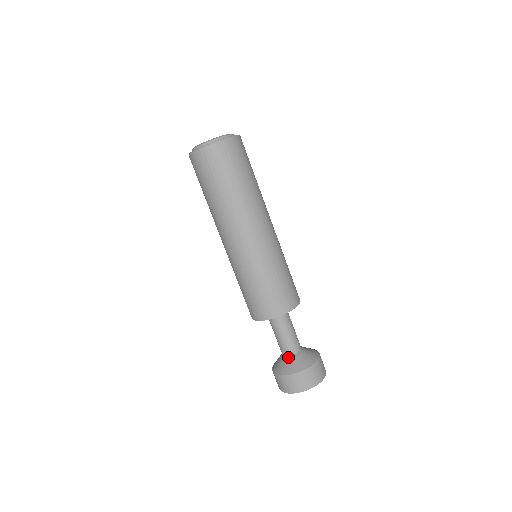
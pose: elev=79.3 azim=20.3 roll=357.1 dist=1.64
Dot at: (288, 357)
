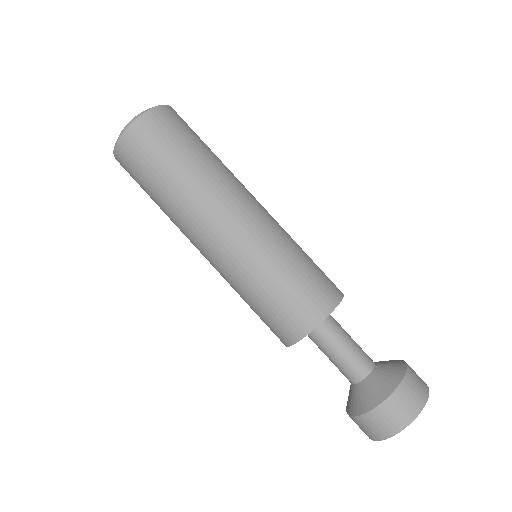
Dot at: (351, 386)
